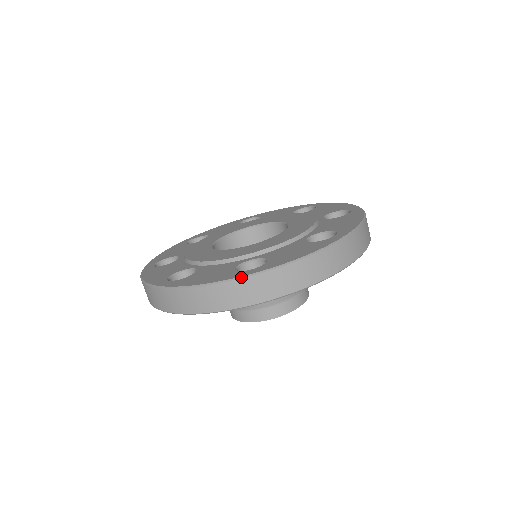
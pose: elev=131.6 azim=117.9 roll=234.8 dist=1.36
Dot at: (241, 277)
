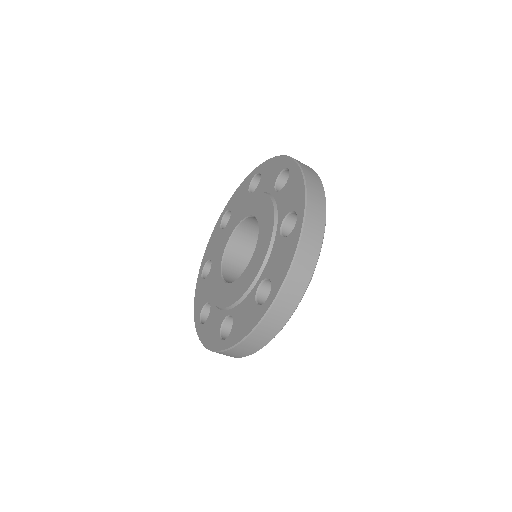
Dot at: (266, 313)
